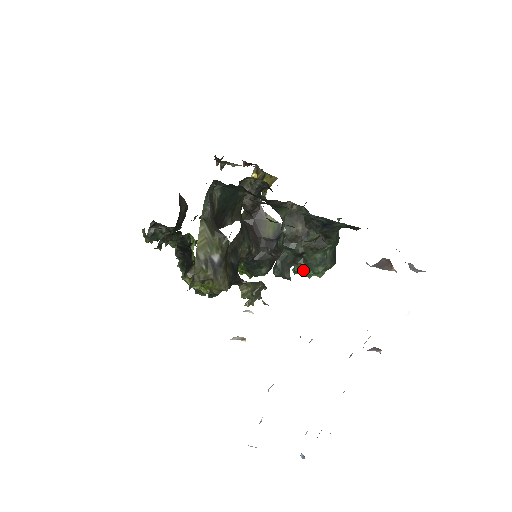
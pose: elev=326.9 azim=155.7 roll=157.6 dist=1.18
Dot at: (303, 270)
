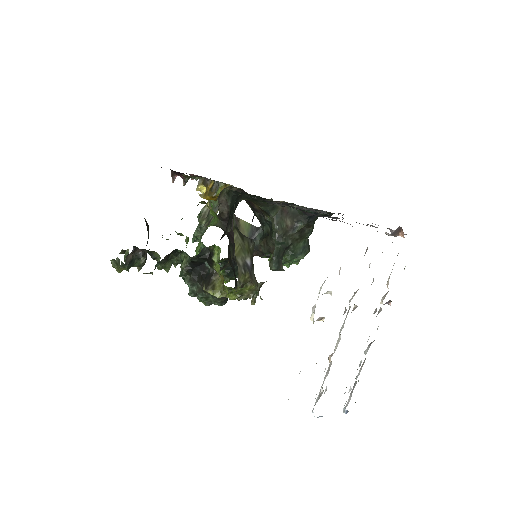
Dot at: (290, 260)
